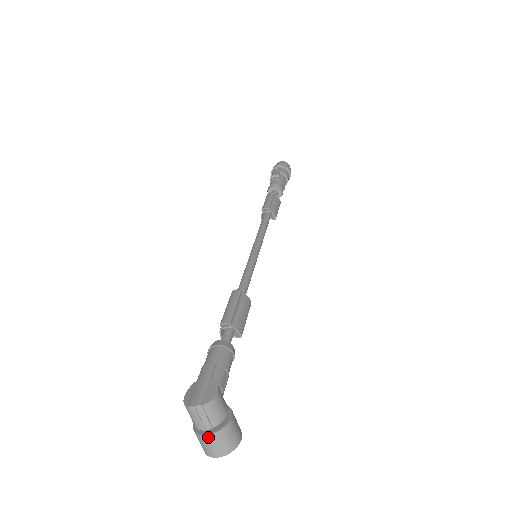
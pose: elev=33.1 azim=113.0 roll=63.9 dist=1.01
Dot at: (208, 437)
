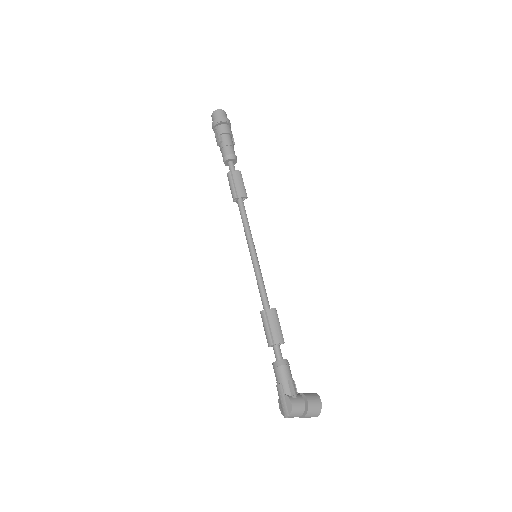
Dot at: occluded
